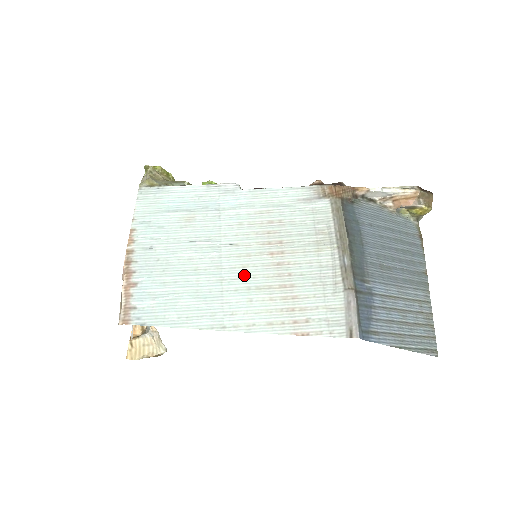
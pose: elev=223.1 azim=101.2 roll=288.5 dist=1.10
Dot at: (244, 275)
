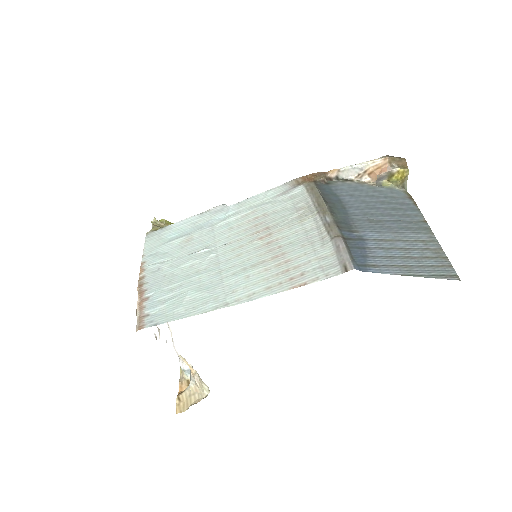
Dot at: (239, 261)
